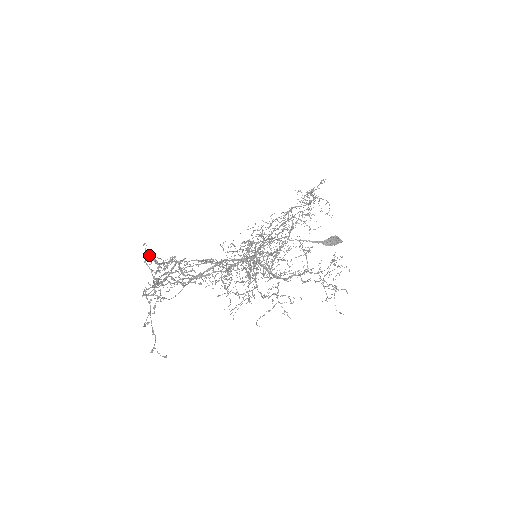
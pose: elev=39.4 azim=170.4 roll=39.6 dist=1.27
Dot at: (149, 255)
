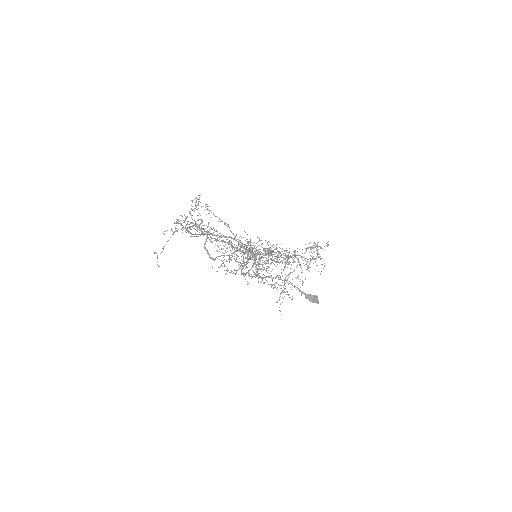
Dot at: occluded
